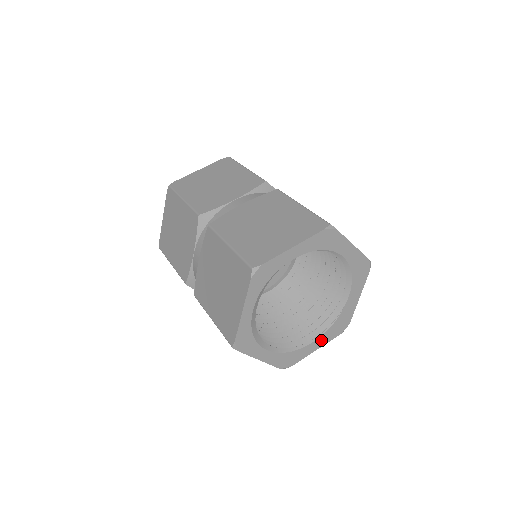
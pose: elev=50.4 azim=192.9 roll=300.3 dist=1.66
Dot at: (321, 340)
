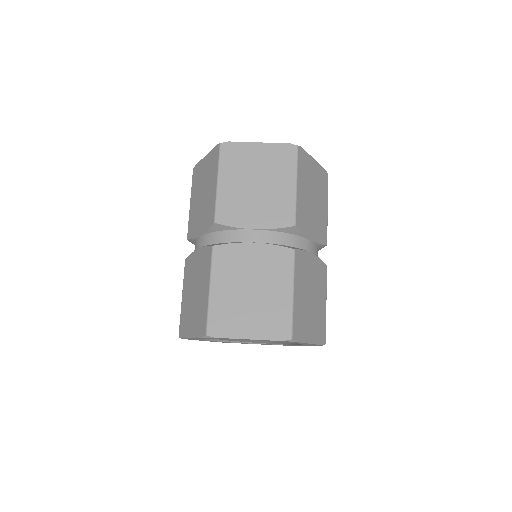
Dot at: occluded
